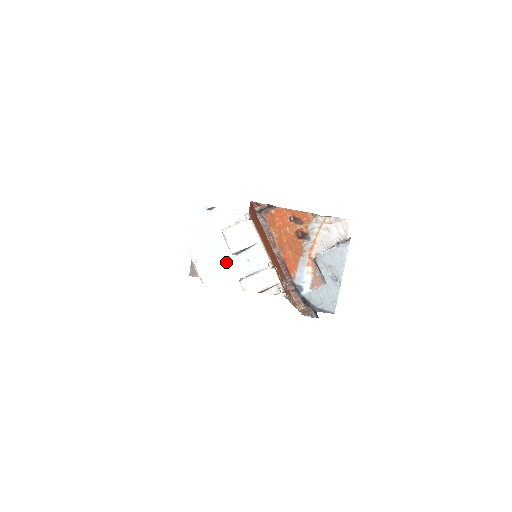
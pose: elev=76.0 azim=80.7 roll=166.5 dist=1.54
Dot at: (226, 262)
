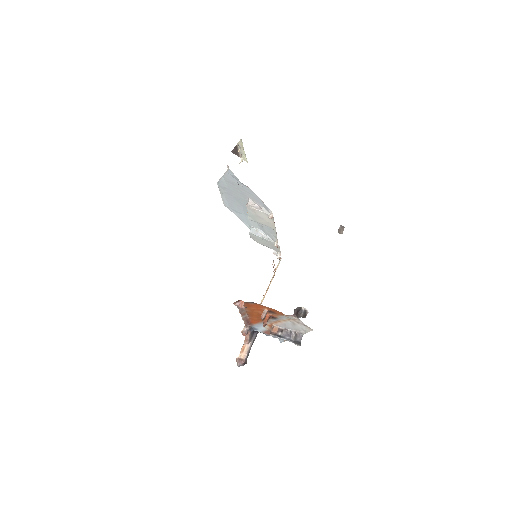
Dot at: (246, 212)
